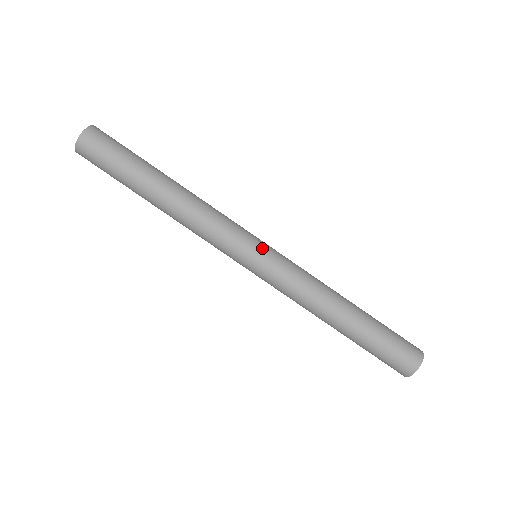
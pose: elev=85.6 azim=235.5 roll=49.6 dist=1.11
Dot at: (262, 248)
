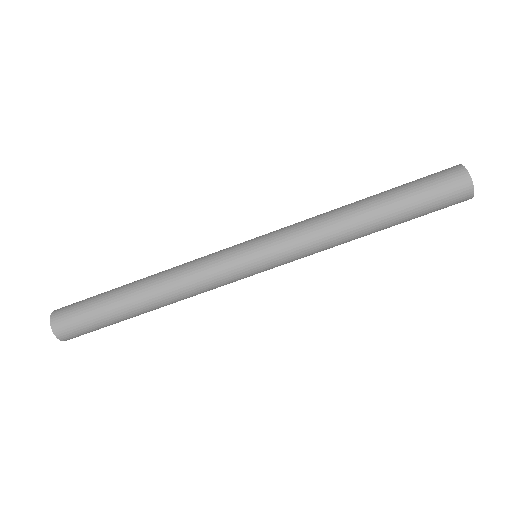
Dot at: (257, 264)
